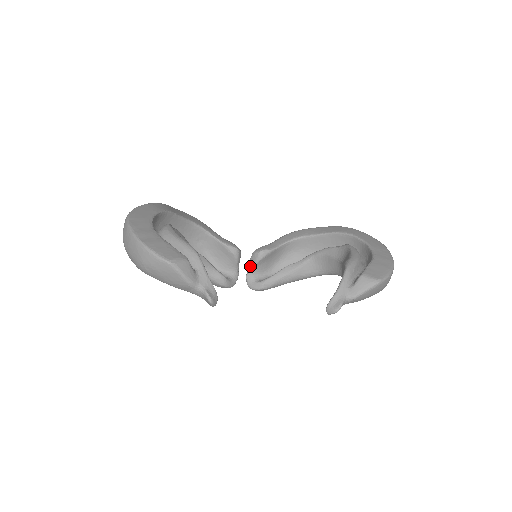
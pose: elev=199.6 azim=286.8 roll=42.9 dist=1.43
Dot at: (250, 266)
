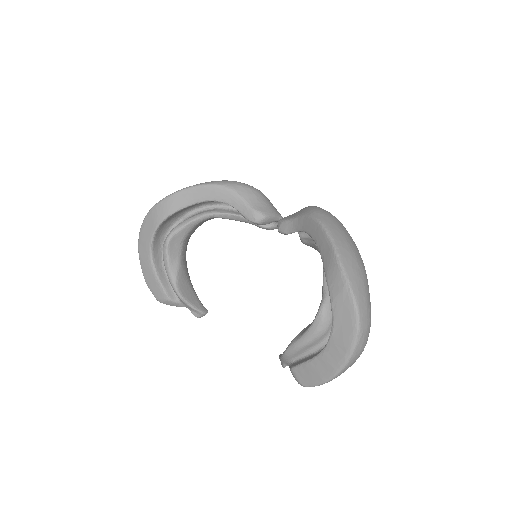
Dot at: occluded
